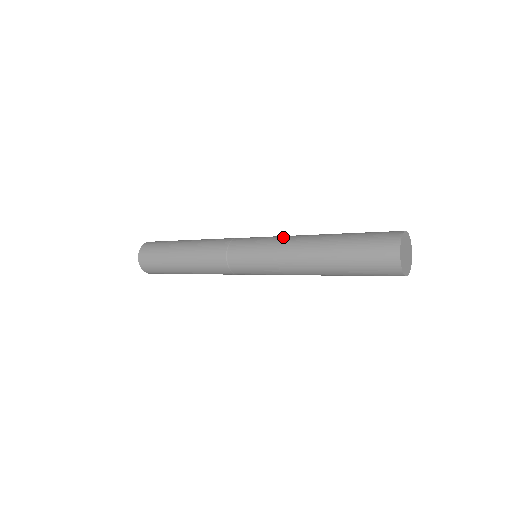
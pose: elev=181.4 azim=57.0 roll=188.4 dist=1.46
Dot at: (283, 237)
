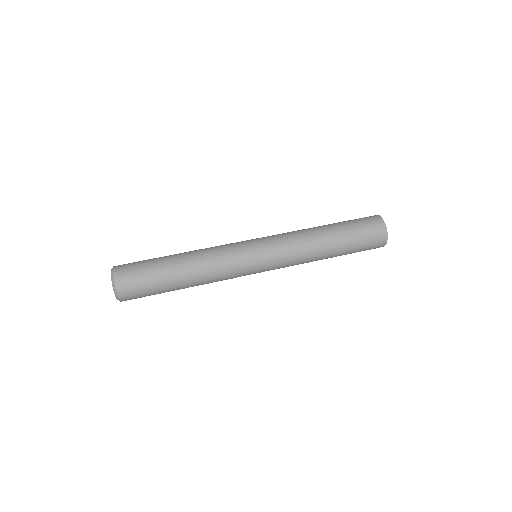
Dot at: (293, 258)
